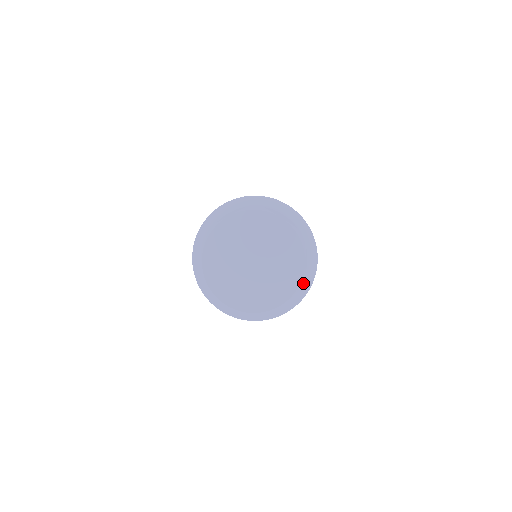
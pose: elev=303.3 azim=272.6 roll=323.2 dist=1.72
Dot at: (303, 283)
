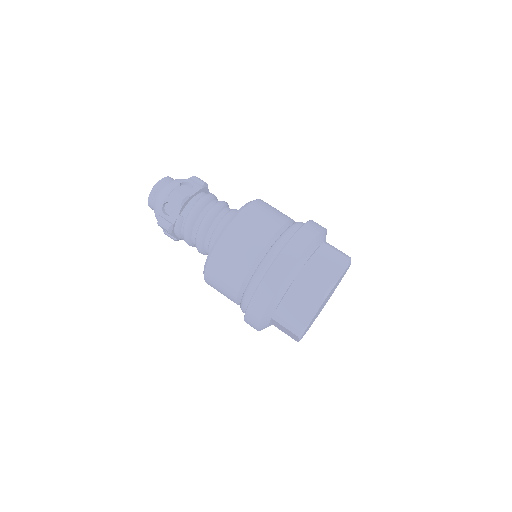
Dot at: occluded
